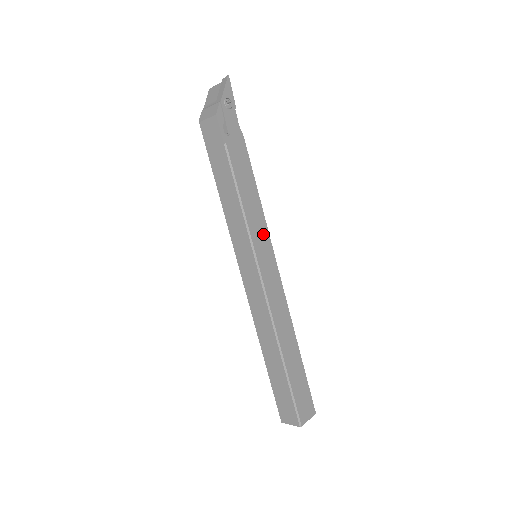
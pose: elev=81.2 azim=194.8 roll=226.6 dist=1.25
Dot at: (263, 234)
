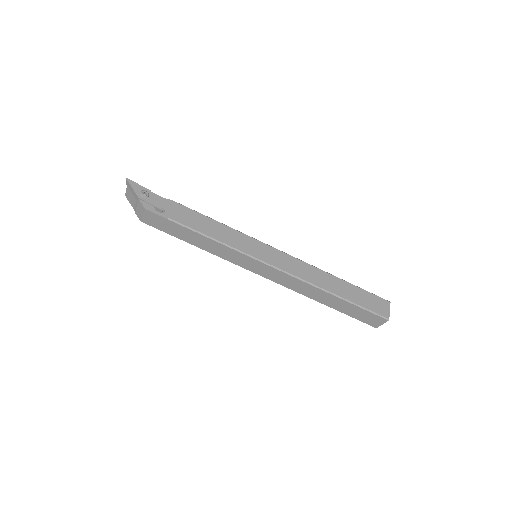
Dot at: (246, 241)
